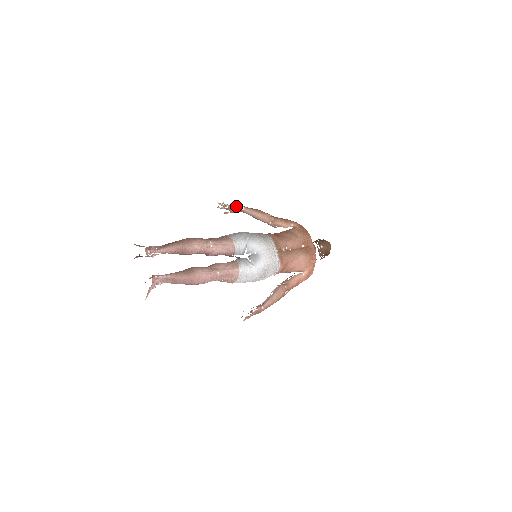
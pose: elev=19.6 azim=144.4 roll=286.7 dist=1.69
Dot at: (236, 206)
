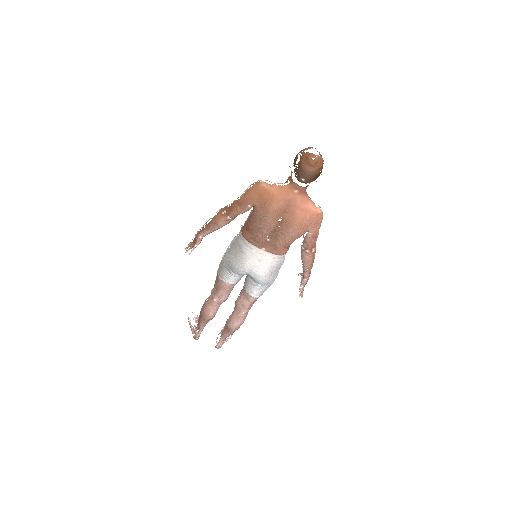
Dot at: (195, 240)
